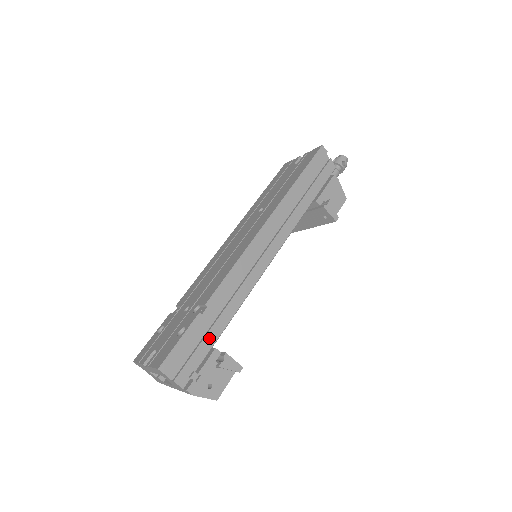
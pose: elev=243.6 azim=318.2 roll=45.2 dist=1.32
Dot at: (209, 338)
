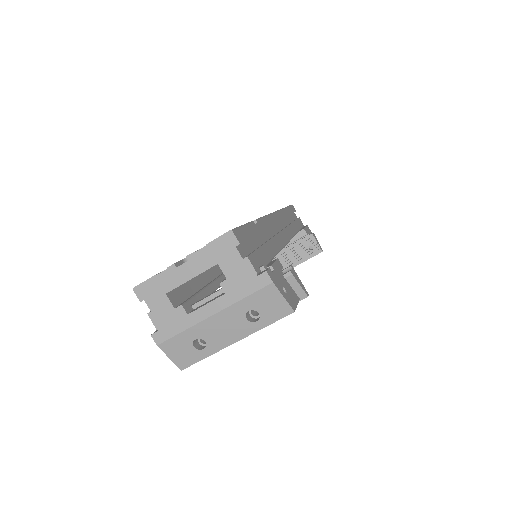
Dot at: (265, 250)
